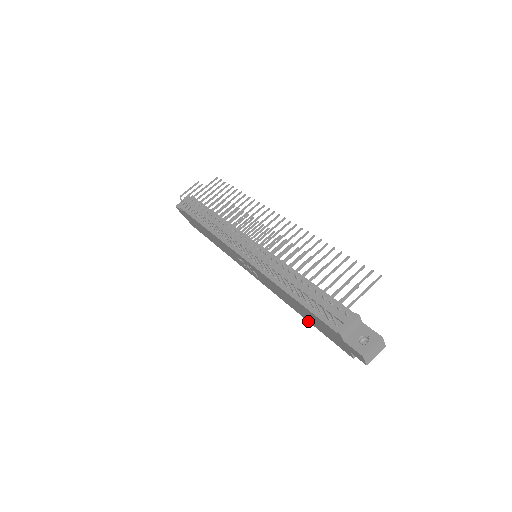
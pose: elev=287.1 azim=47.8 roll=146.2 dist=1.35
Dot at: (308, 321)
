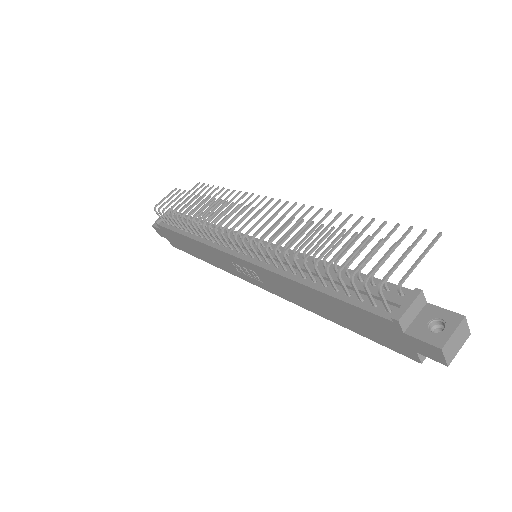
Dot at: (340, 325)
